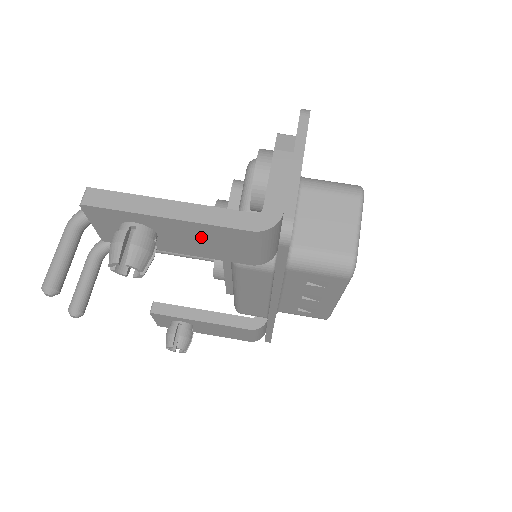
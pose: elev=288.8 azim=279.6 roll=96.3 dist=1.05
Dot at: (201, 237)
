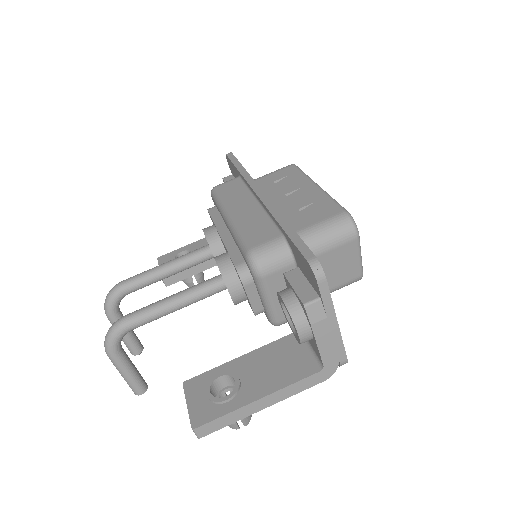
Dot at: occluded
